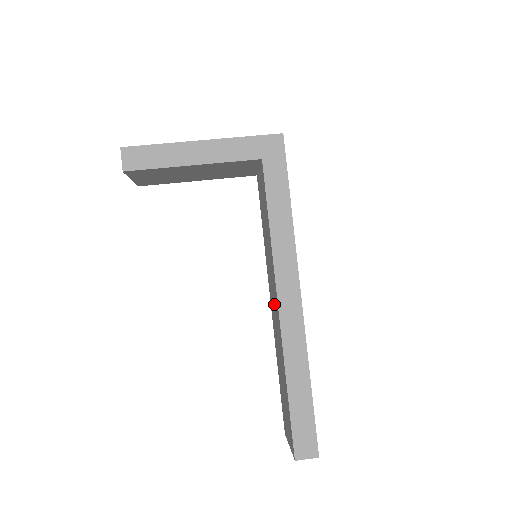
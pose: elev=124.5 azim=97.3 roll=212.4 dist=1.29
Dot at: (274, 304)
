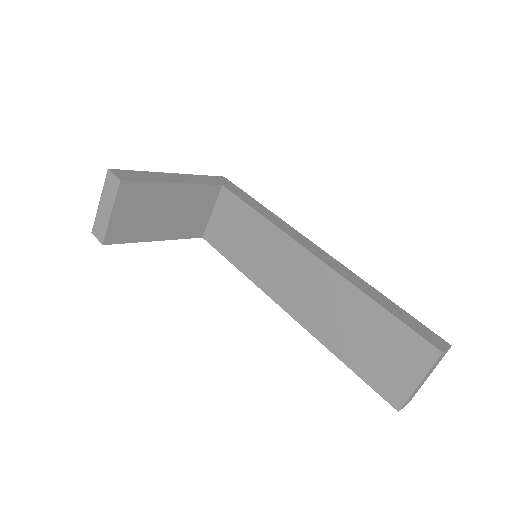
Dot at: (299, 279)
